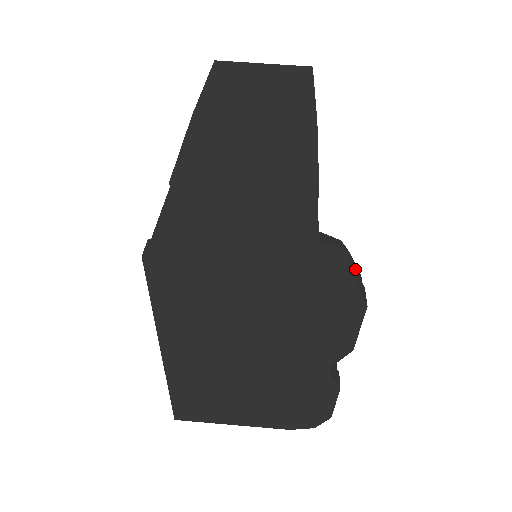
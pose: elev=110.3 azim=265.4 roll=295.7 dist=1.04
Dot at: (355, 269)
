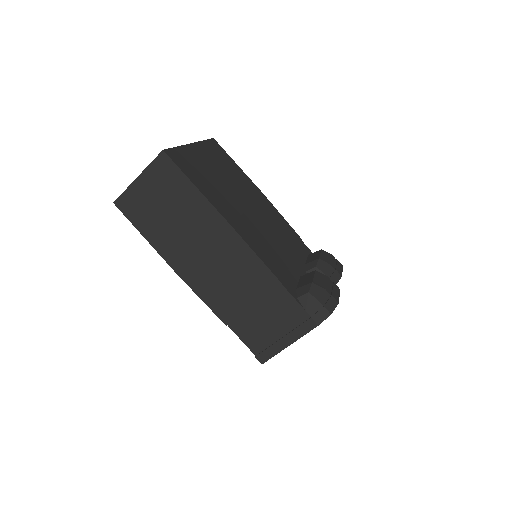
Dot at: (326, 306)
